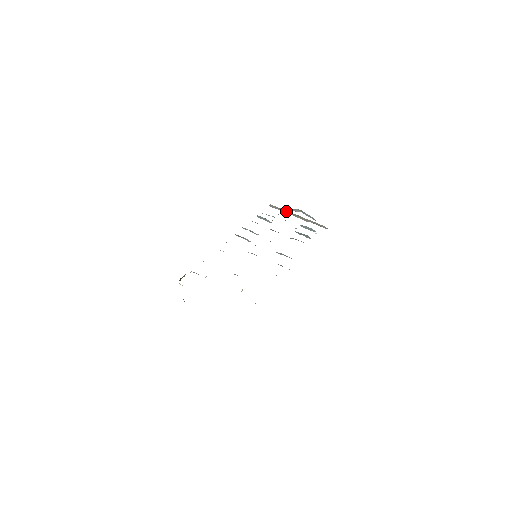
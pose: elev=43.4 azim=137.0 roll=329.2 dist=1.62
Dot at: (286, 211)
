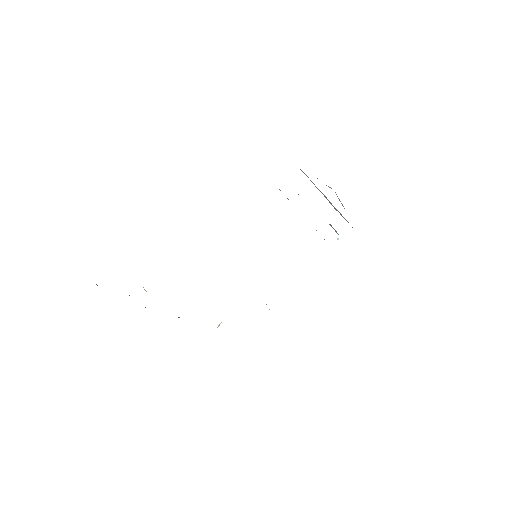
Dot at: occluded
